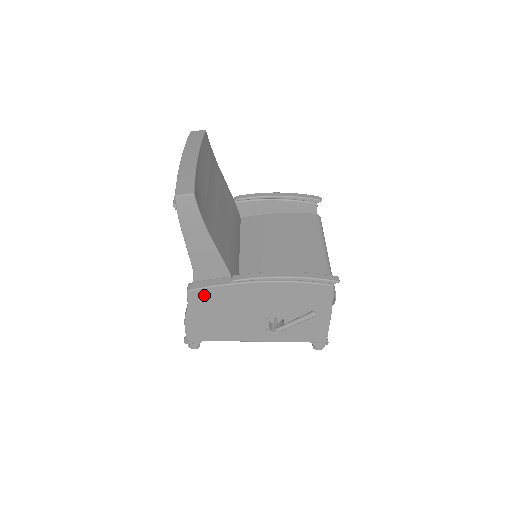
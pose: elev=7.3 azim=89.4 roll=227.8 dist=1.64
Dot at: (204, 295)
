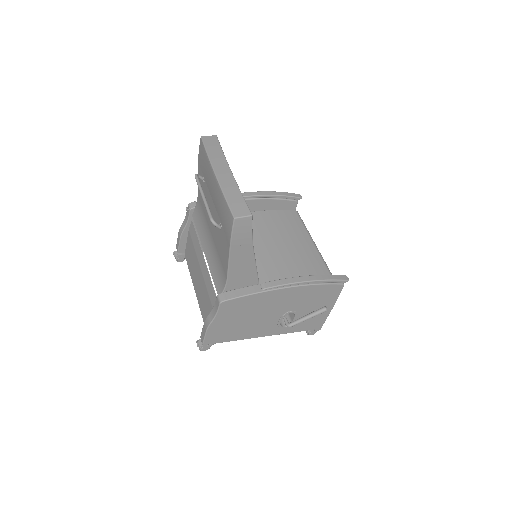
Dot at: (235, 304)
